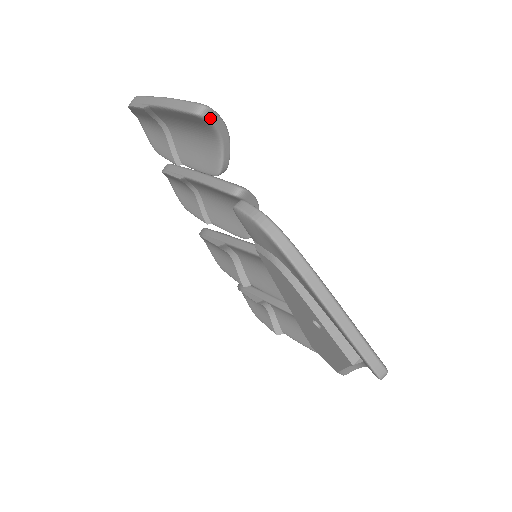
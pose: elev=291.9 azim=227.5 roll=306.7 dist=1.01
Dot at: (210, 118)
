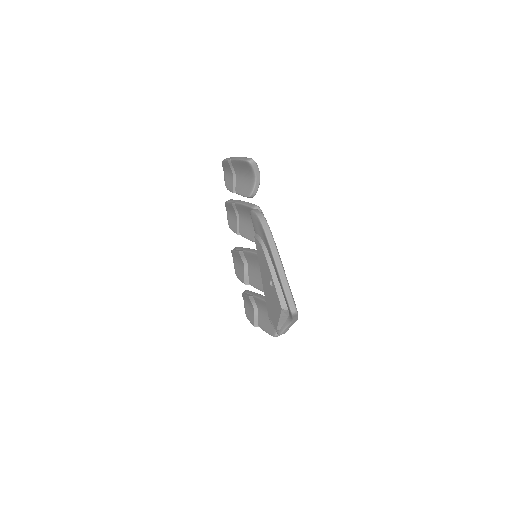
Dot at: (253, 166)
